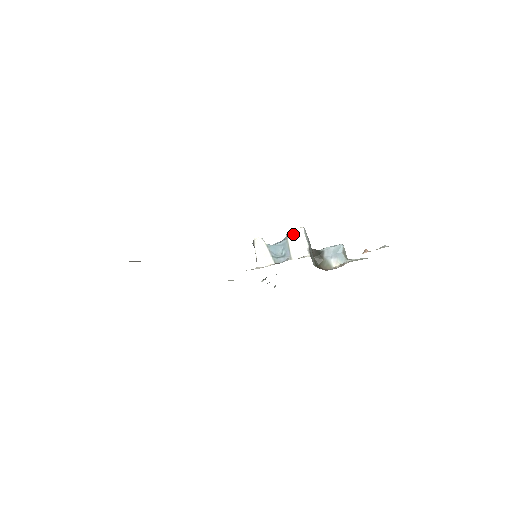
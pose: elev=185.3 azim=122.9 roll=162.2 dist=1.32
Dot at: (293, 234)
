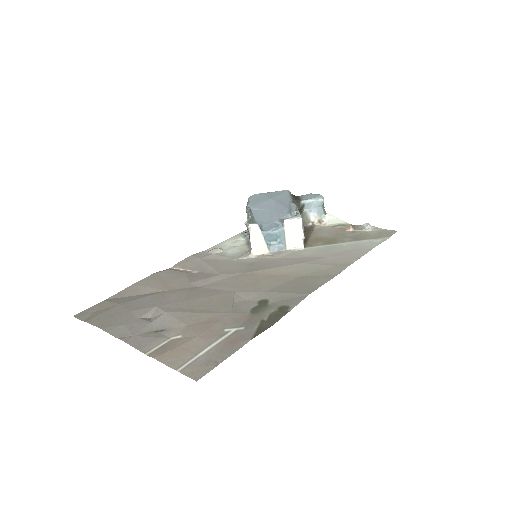
Dot at: (290, 224)
